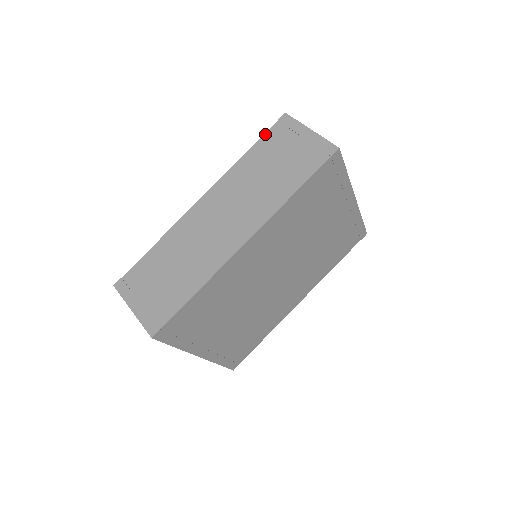
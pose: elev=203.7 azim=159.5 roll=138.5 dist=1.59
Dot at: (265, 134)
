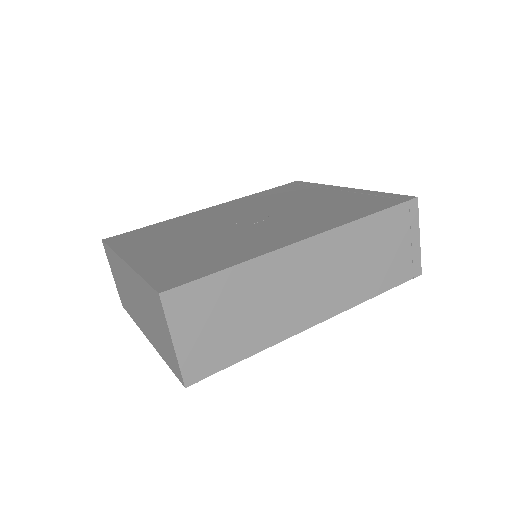
Dot at: (394, 207)
